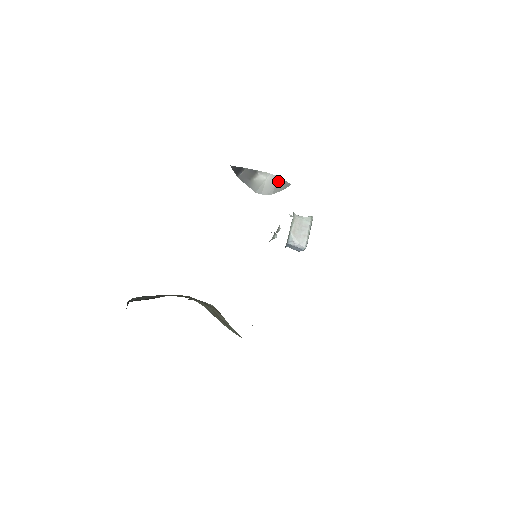
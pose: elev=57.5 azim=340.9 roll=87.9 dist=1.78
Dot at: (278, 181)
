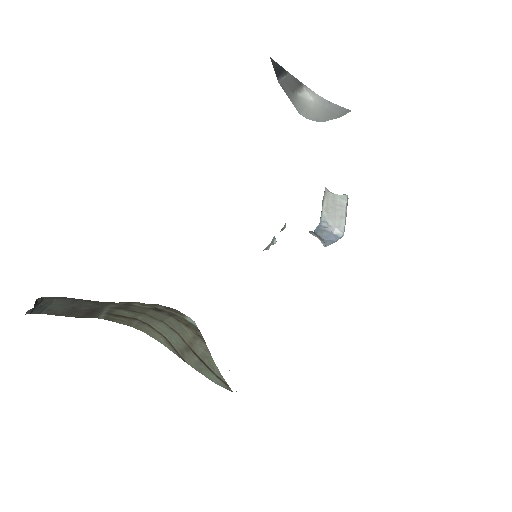
Dot at: (330, 107)
